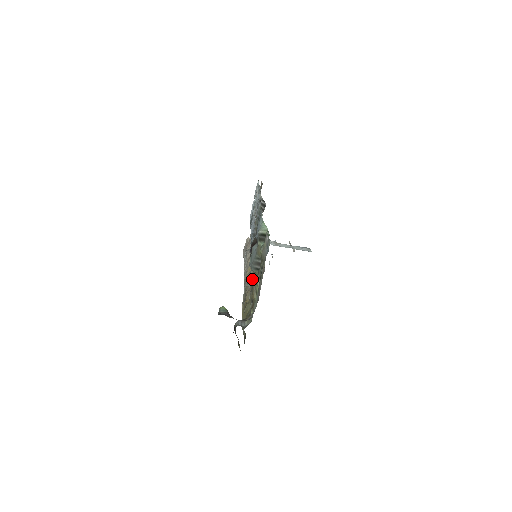
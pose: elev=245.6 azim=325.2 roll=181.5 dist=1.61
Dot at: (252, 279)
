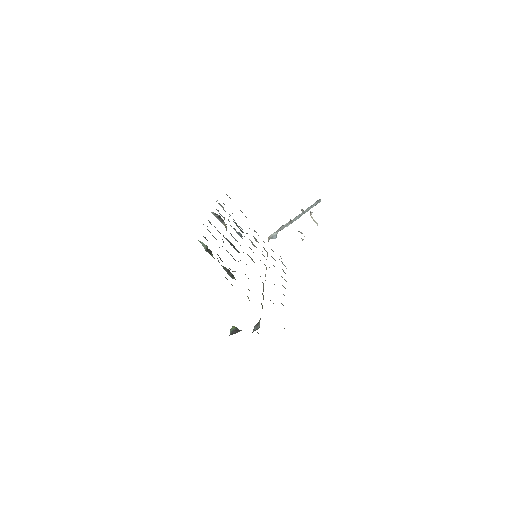
Dot at: occluded
